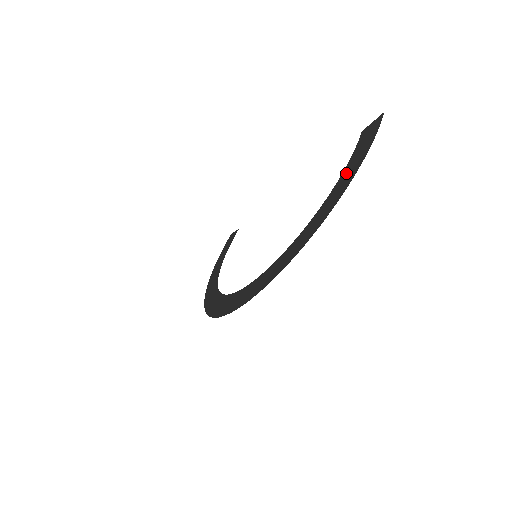
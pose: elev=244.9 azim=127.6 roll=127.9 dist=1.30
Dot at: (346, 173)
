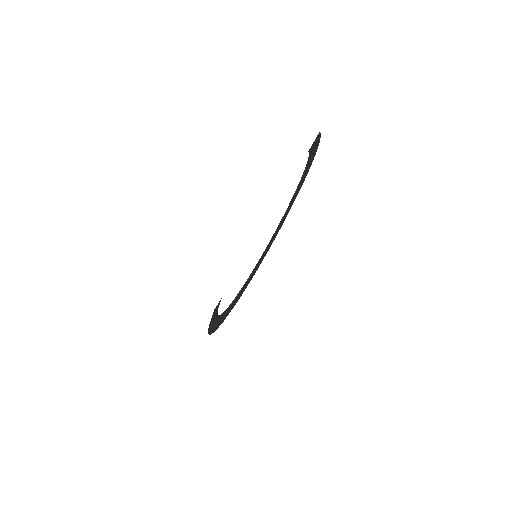
Dot at: (310, 157)
